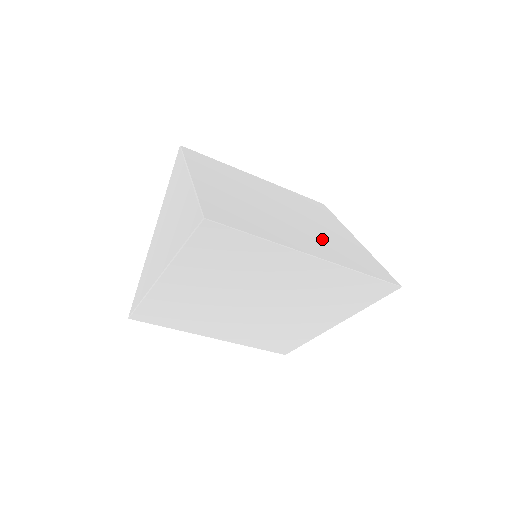
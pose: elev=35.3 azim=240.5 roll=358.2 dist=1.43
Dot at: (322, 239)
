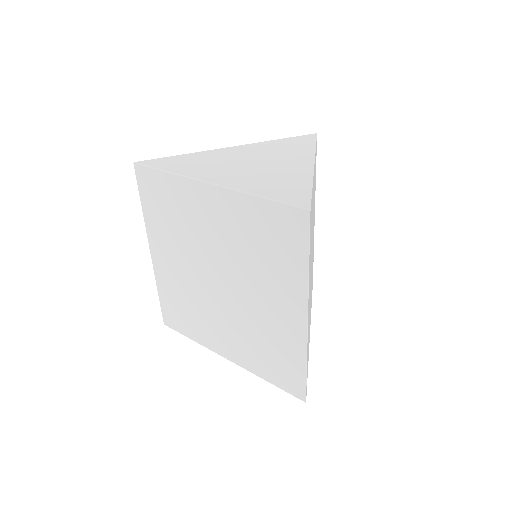
Dot at: occluded
